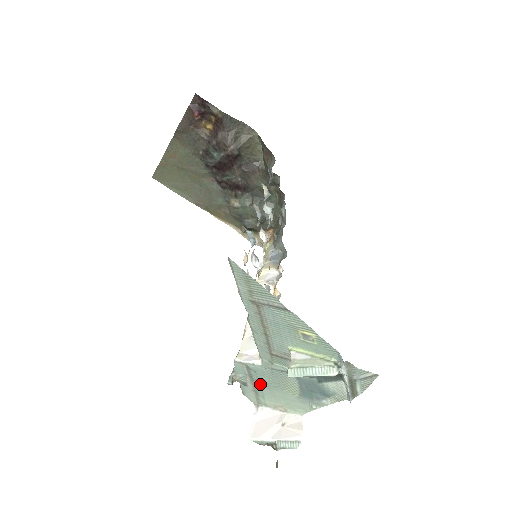
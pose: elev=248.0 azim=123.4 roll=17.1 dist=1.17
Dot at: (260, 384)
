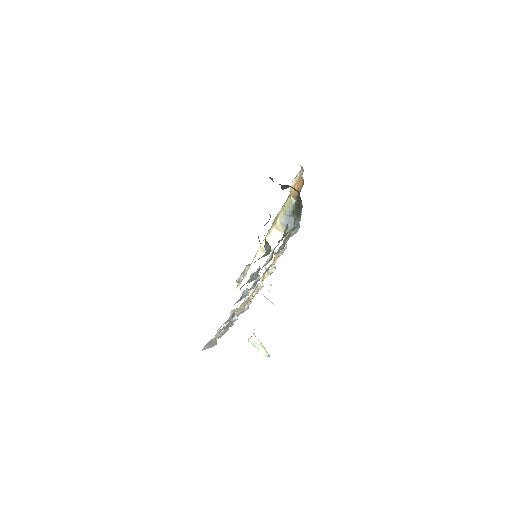
Dot at: occluded
